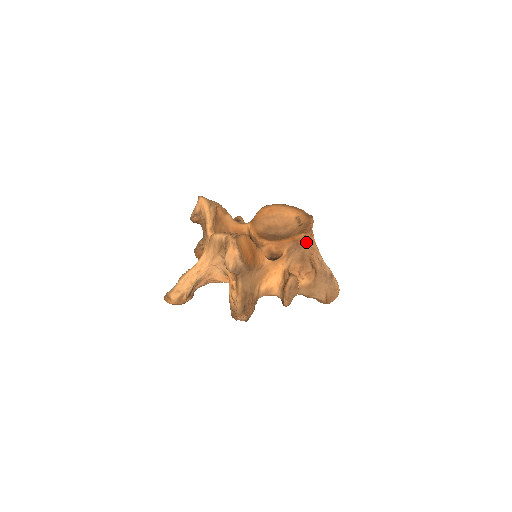
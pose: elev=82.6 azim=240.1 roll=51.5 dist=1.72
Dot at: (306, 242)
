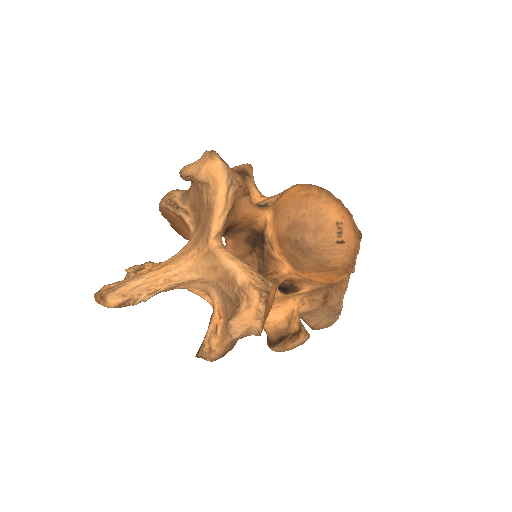
Dot at: (341, 282)
